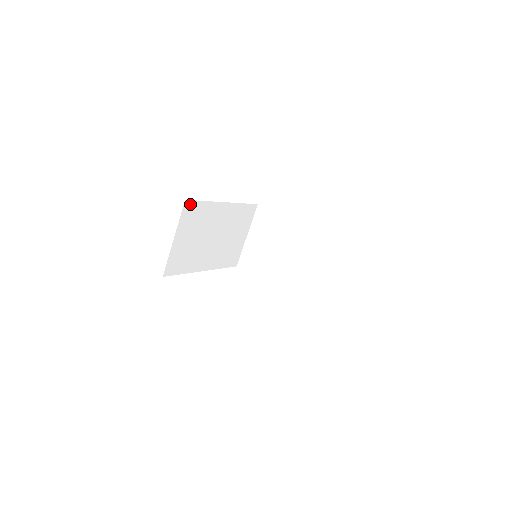
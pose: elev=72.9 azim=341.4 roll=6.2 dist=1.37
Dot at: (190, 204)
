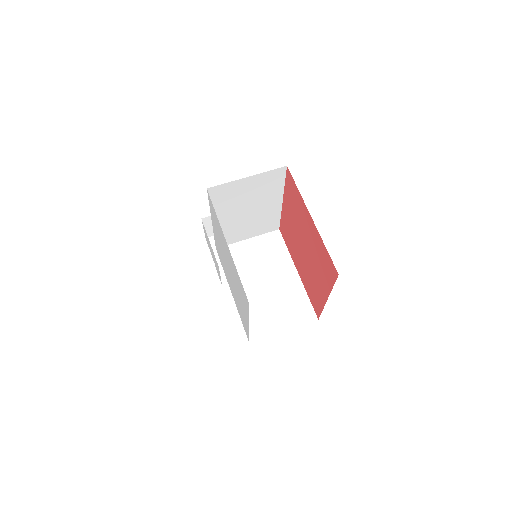
Dot at: (282, 172)
